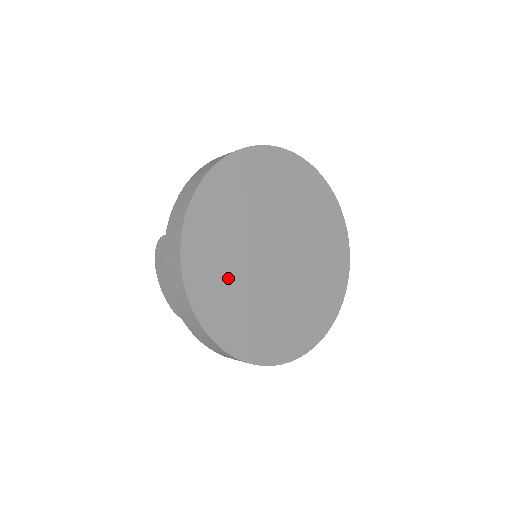
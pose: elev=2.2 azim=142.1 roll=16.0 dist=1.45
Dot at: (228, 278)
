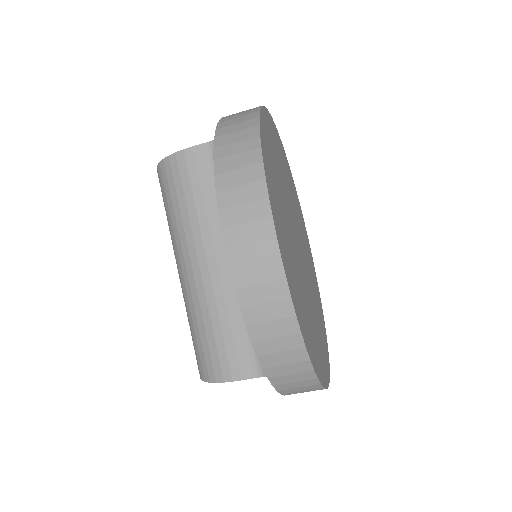
Dot at: (281, 167)
